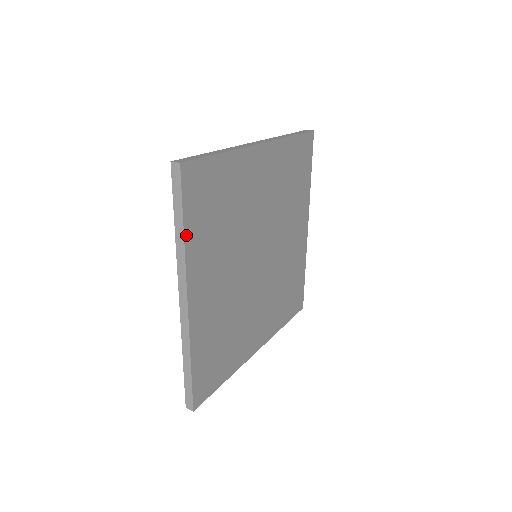
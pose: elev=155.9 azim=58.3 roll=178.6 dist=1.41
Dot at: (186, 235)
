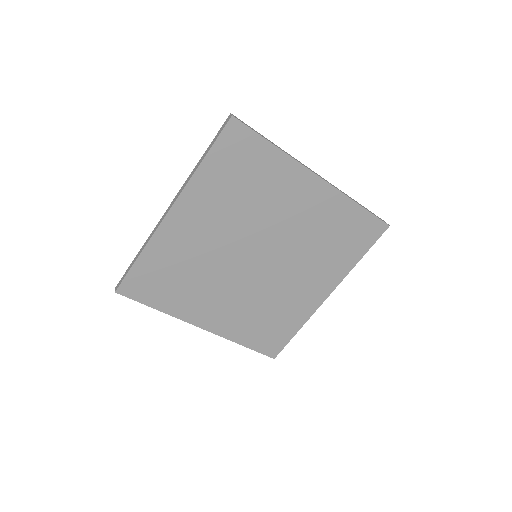
Dot at: (202, 166)
